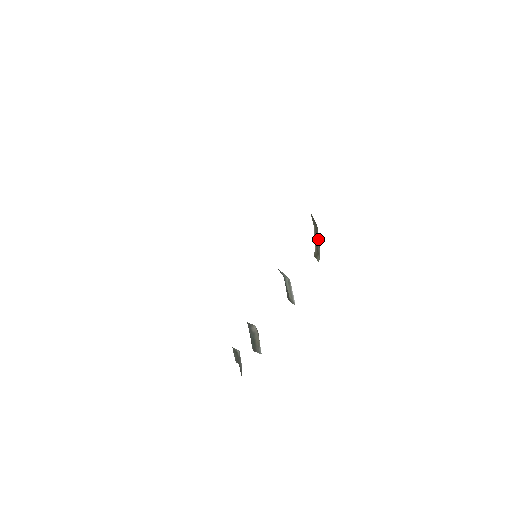
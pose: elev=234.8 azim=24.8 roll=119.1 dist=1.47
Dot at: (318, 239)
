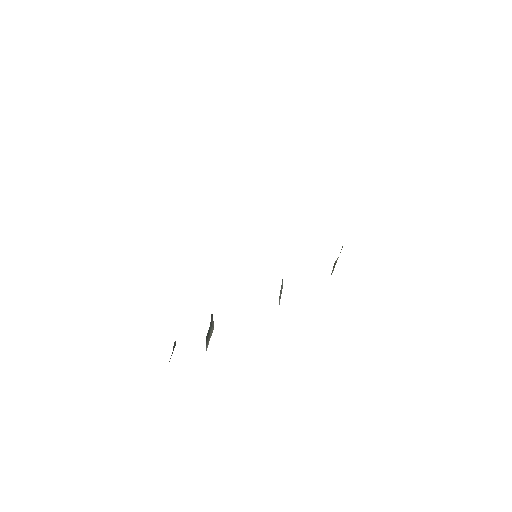
Dot at: occluded
